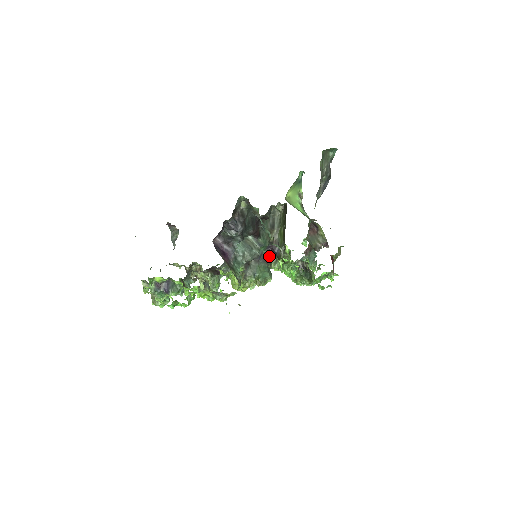
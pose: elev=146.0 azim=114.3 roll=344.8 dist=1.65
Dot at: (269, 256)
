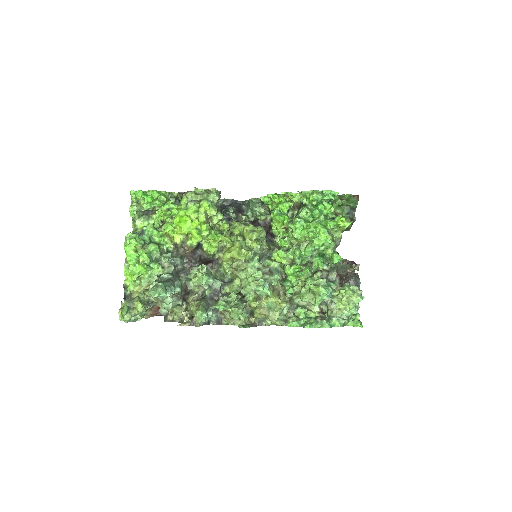
Dot at: occluded
